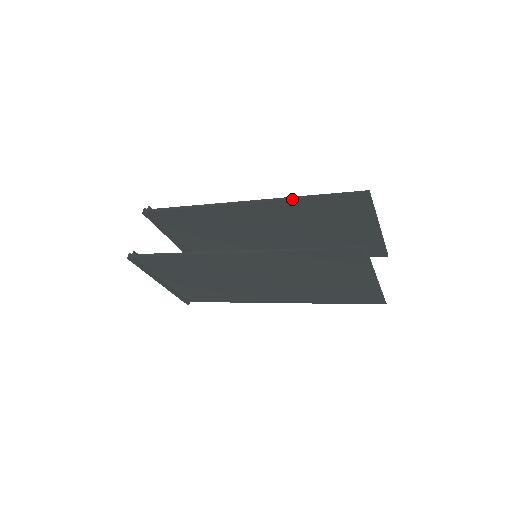
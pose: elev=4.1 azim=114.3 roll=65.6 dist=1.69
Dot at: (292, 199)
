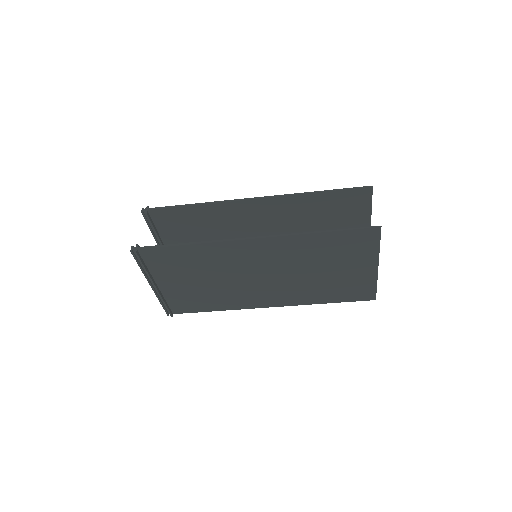
Dot at: (301, 195)
